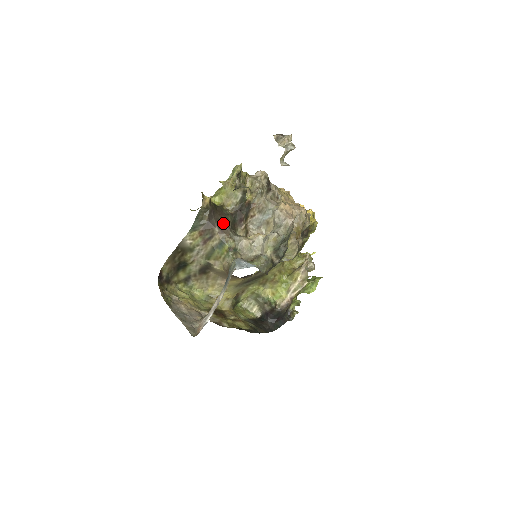
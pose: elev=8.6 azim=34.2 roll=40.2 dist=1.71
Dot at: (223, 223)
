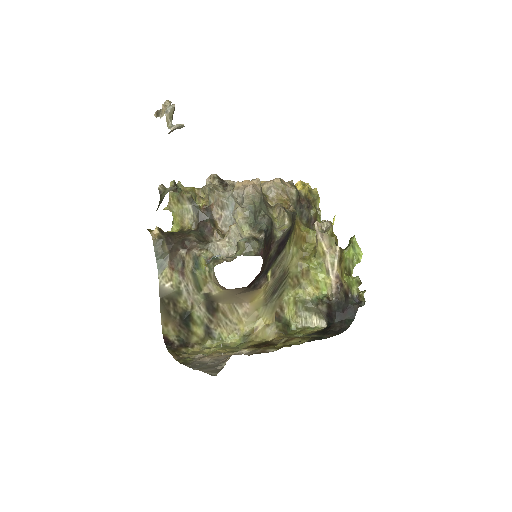
Dot at: (185, 241)
